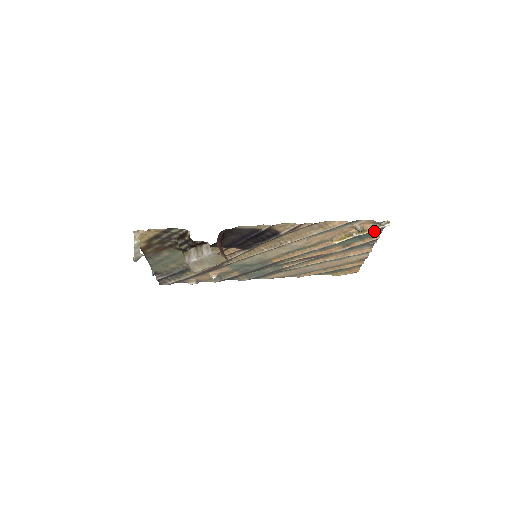
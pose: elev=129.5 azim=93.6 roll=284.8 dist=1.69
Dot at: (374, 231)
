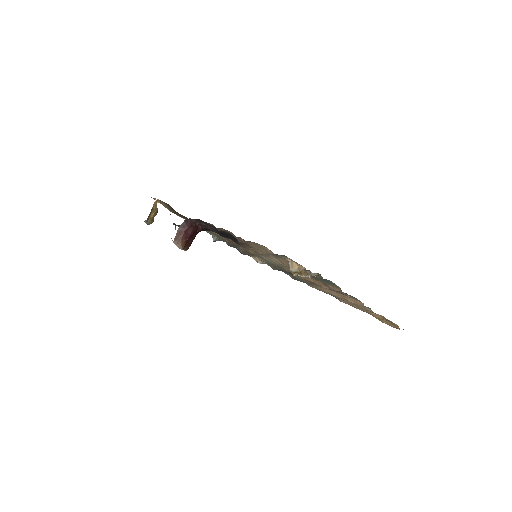
Dot at: (326, 279)
